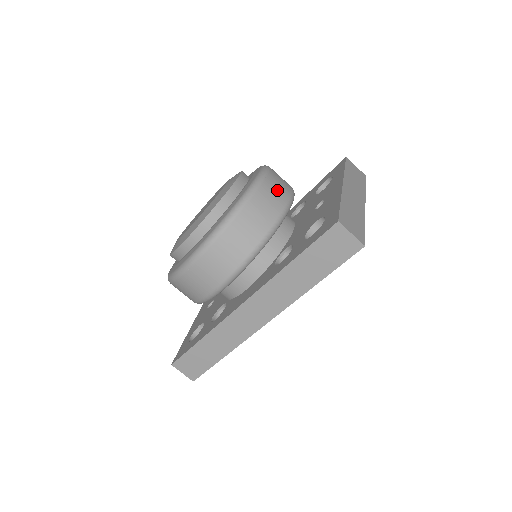
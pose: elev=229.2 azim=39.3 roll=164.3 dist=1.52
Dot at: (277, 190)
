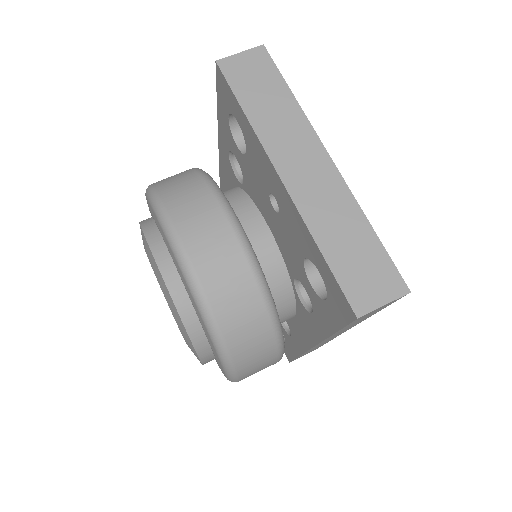
Dot at: (219, 258)
